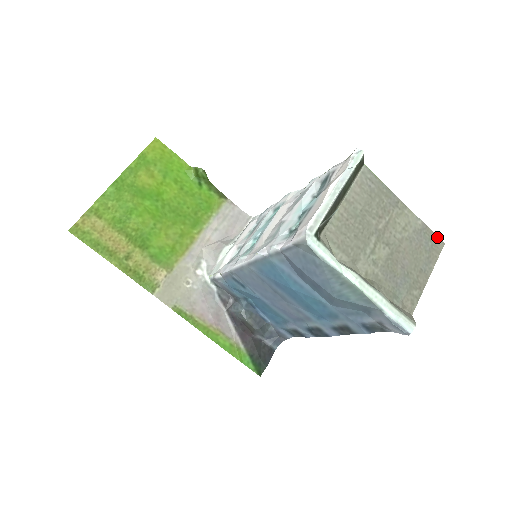
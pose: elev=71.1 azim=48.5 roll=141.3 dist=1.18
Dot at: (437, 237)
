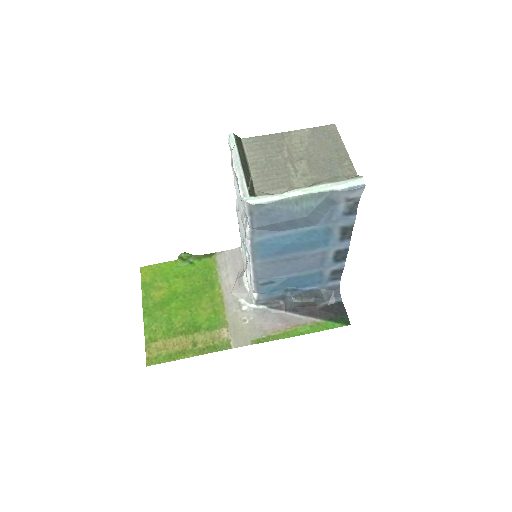
Dot at: (326, 126)
